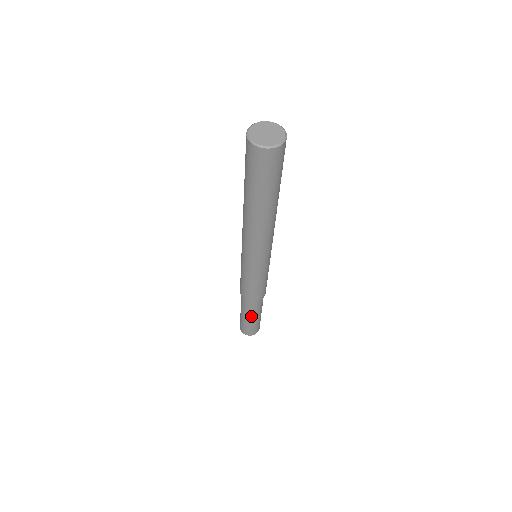
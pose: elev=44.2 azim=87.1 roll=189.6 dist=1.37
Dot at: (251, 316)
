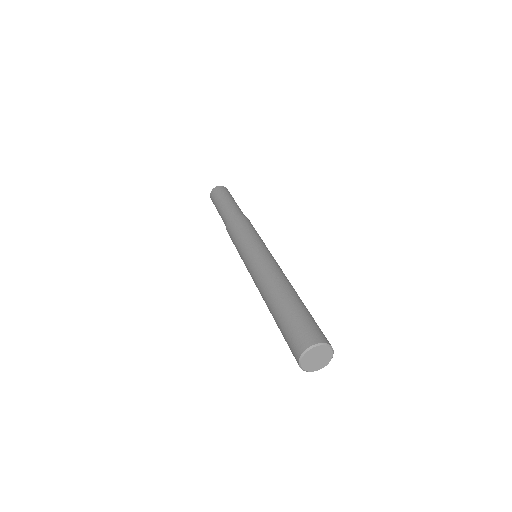
Dot at: occluded
